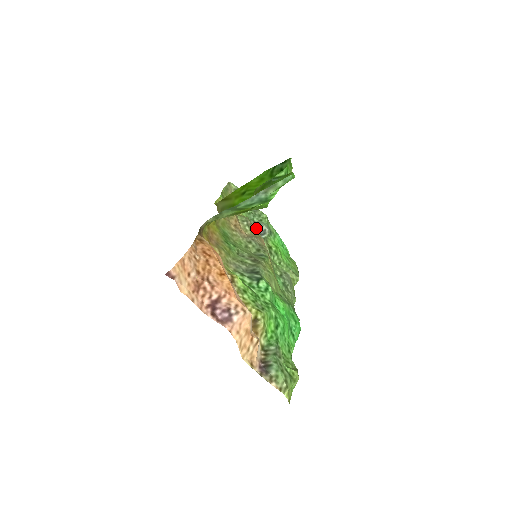
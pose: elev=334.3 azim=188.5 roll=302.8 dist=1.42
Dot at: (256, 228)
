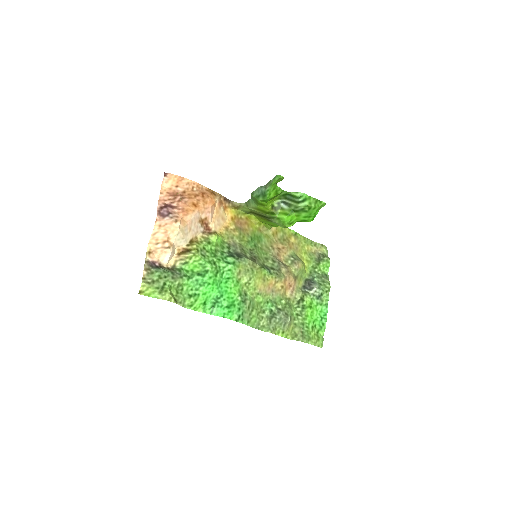
Dot at: (308, 282)
